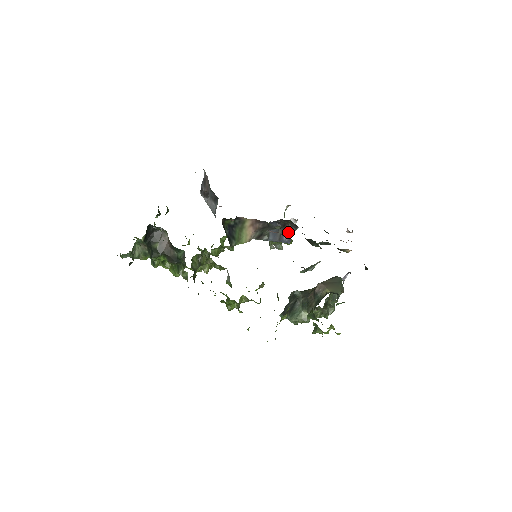
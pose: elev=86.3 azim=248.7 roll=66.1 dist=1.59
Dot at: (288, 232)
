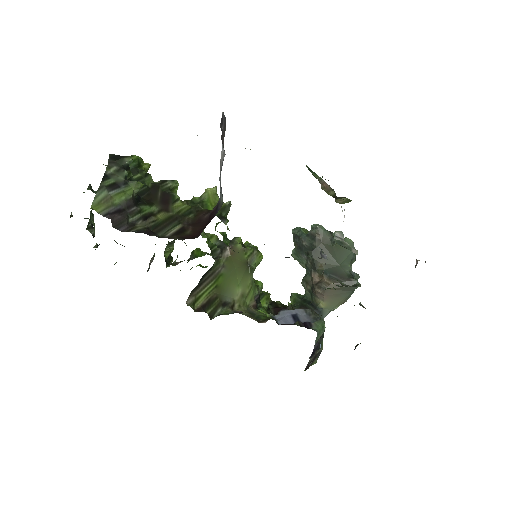
Dot at: occluded
